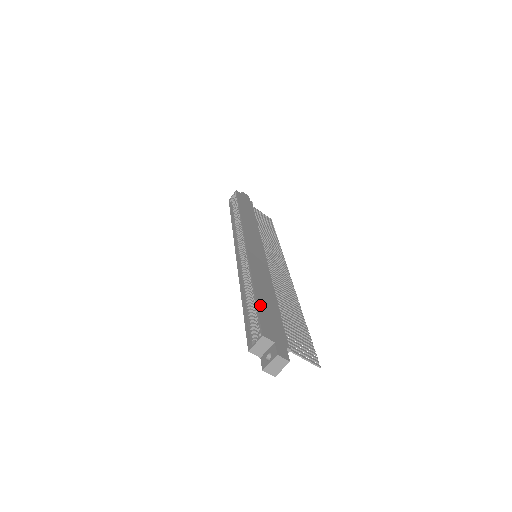
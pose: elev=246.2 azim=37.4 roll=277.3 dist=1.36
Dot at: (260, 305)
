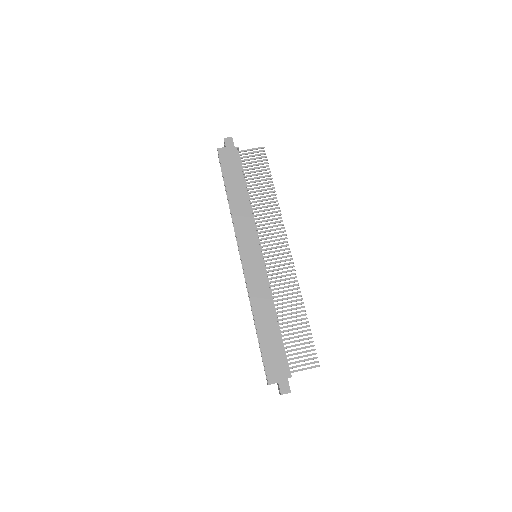
Dot at: (263, 348)
